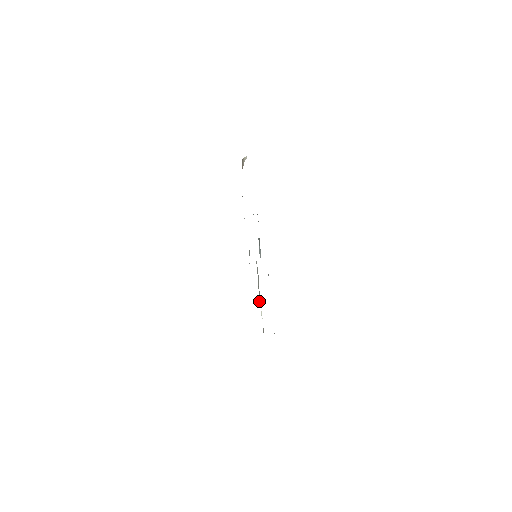
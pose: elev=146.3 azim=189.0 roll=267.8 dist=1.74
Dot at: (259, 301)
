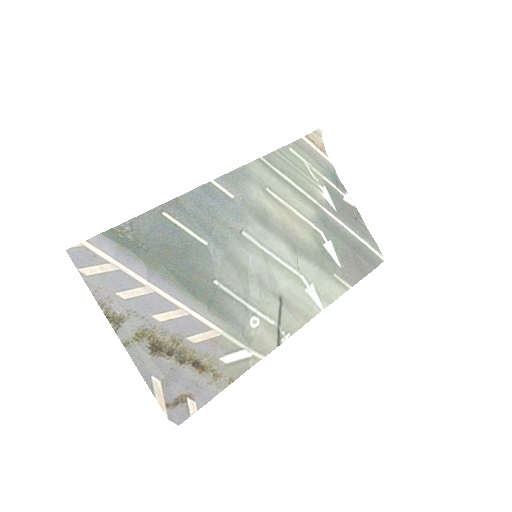
Dot at: (277, 322)
